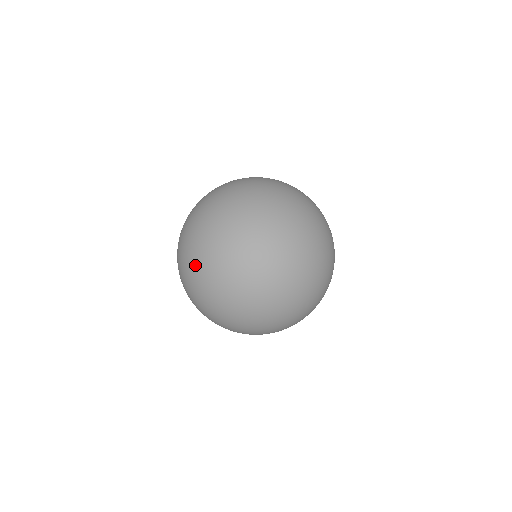
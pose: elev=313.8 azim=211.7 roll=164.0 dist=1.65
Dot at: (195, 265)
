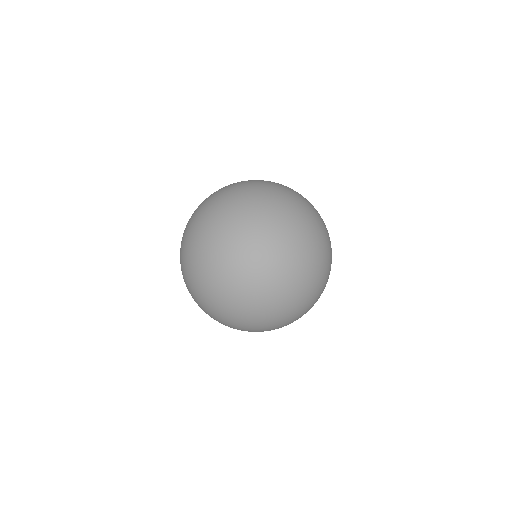
Dot at: (200, 217)
